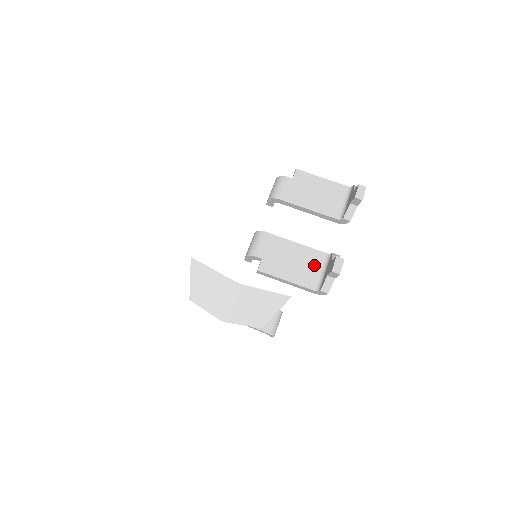
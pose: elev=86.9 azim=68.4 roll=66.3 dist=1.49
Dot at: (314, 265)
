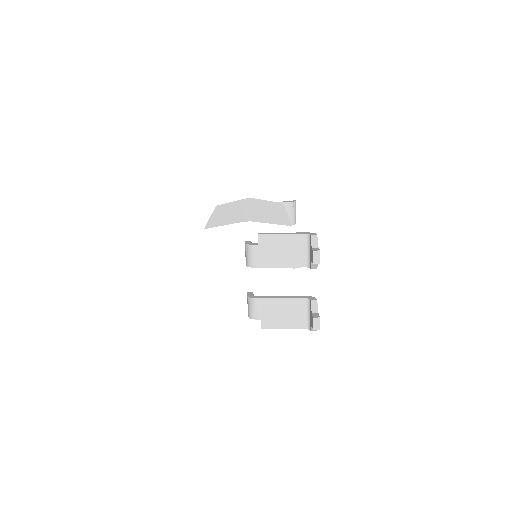
Dot at: (300, 311)
